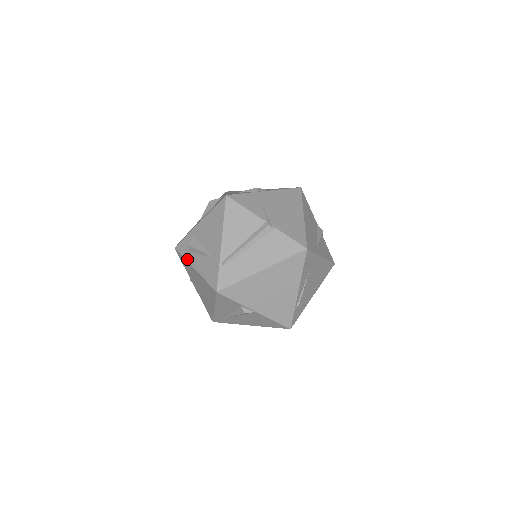
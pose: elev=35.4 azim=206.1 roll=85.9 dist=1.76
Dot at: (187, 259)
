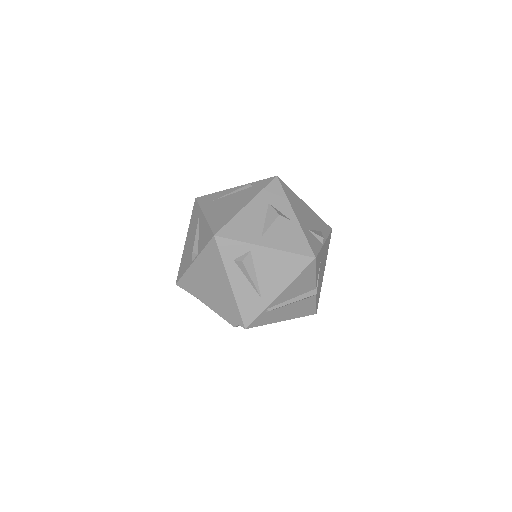
Dot at: (227, 266)
